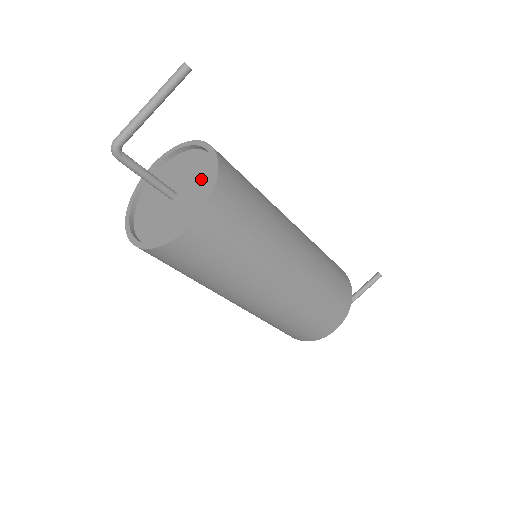
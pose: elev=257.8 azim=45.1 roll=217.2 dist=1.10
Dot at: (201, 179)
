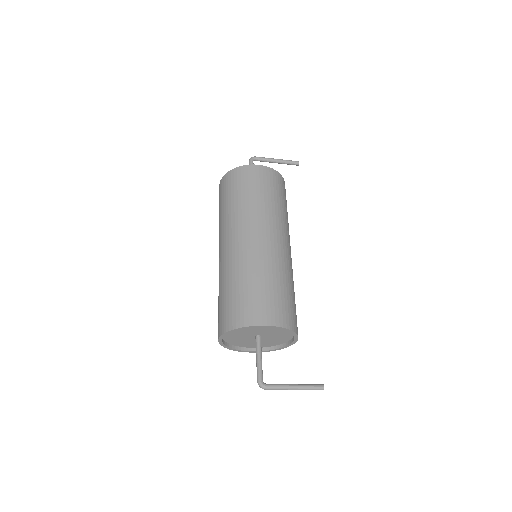
Dot at: (277, 341)
